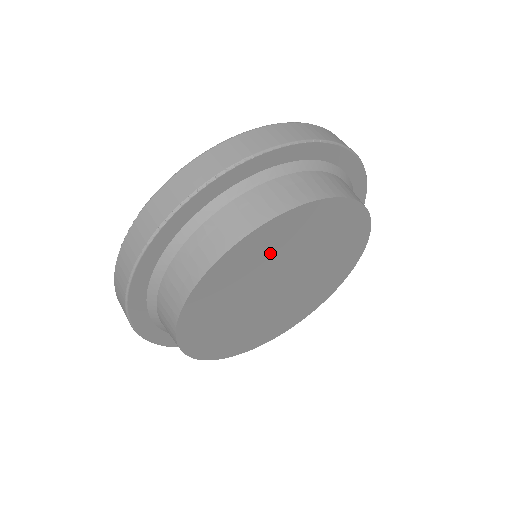
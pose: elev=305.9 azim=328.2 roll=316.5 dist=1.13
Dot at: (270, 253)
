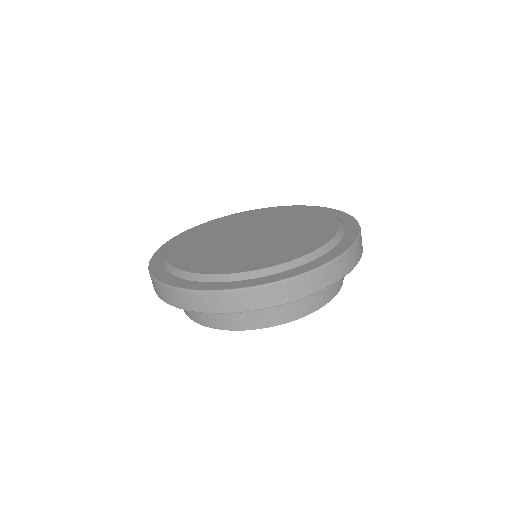
Dot at: occluded
